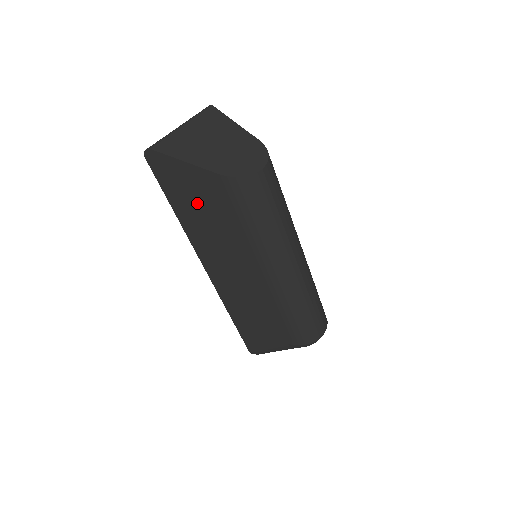
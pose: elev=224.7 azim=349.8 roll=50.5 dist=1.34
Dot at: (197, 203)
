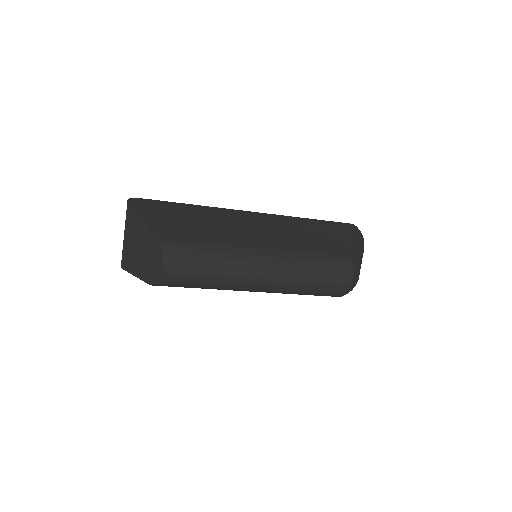
Dot at: occluded
